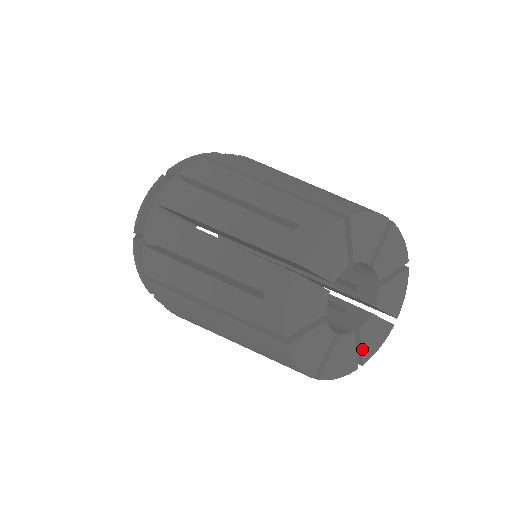
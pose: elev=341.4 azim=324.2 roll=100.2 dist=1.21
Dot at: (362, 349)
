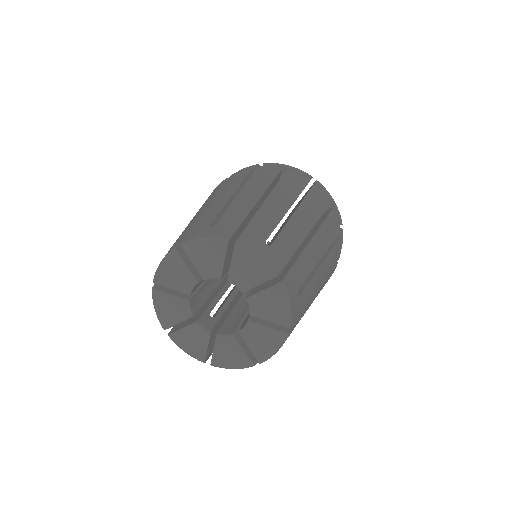
Dot at: (251, 349)
